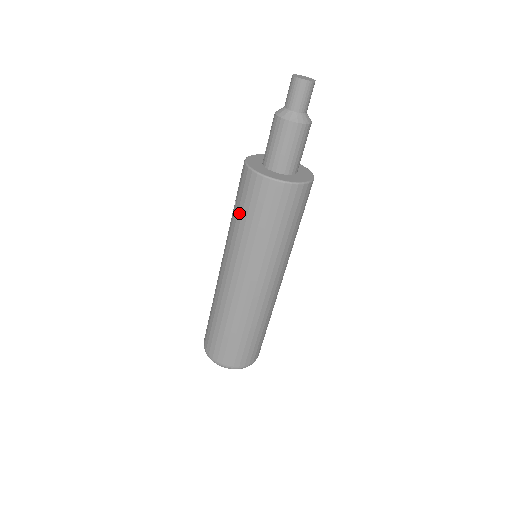
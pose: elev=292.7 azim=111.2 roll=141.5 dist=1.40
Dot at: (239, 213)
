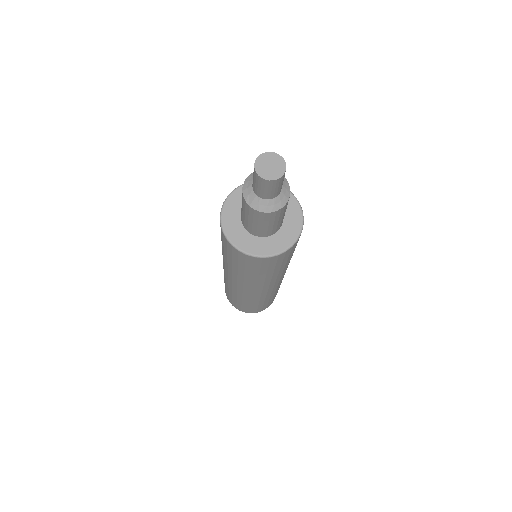
Dot at: (221, 240)
